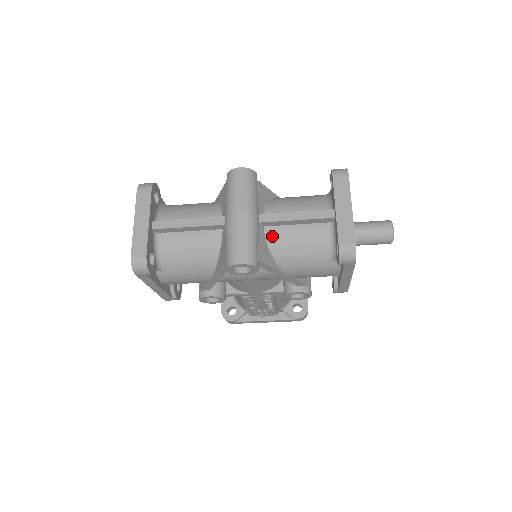
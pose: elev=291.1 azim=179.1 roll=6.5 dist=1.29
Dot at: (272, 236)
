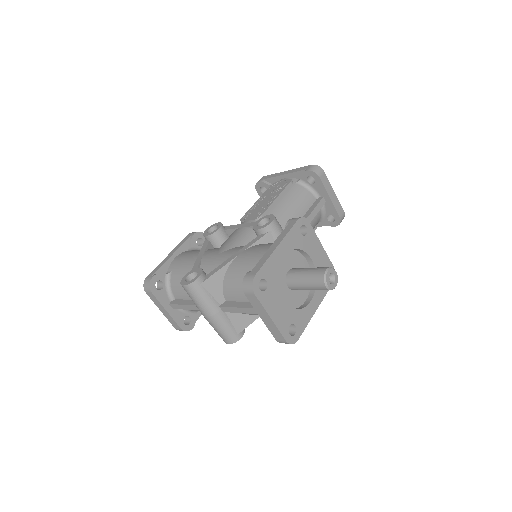
Dot at: occluded
